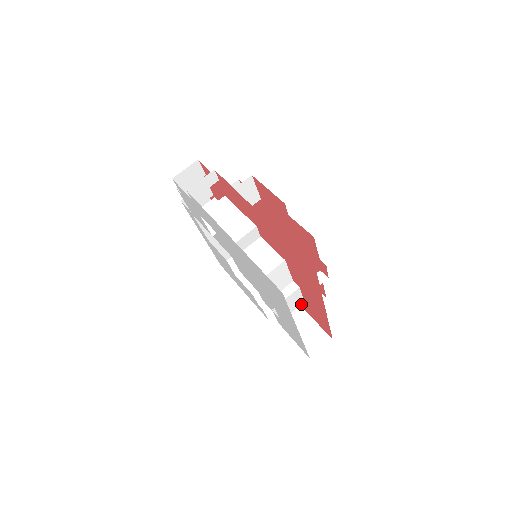
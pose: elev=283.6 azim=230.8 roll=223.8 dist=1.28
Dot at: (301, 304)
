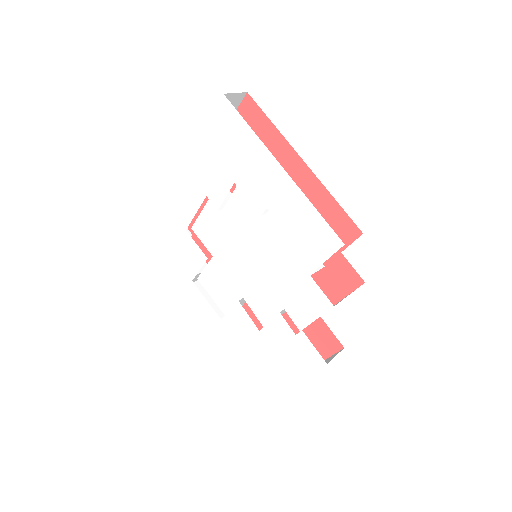
Dot at: occluded
